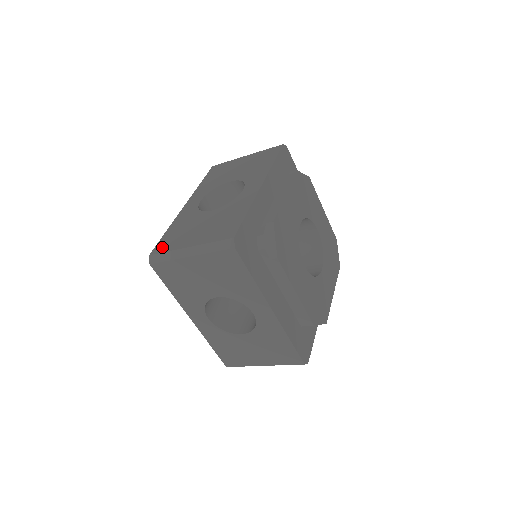
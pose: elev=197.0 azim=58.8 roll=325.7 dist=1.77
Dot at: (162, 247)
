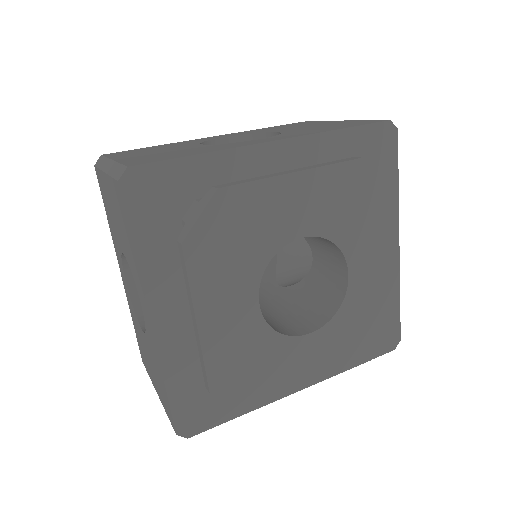
Dot at: (117, 153)
